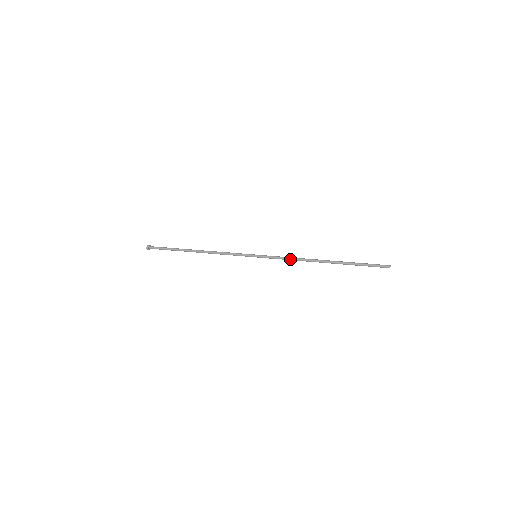
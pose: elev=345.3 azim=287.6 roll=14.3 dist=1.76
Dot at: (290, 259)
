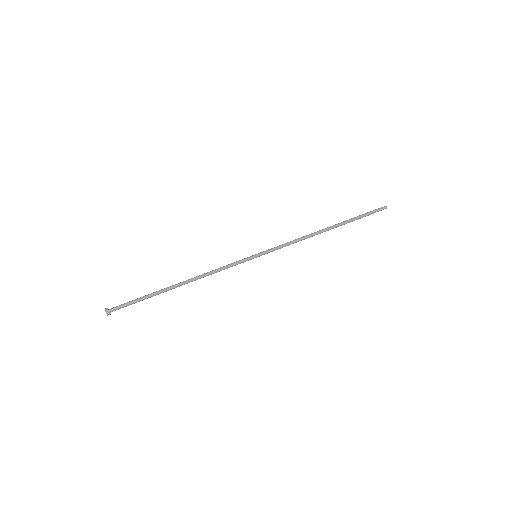
Dot at: (295, 242)
